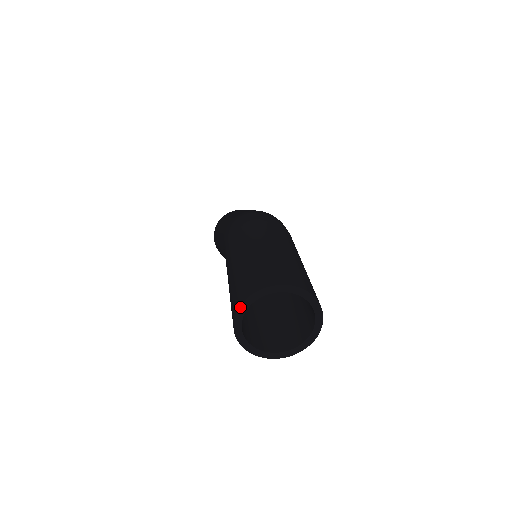
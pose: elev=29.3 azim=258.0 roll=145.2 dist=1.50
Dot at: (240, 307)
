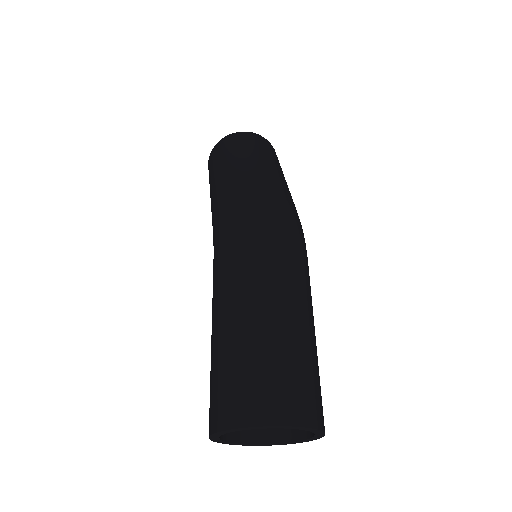
Dot at: (218, 432)
